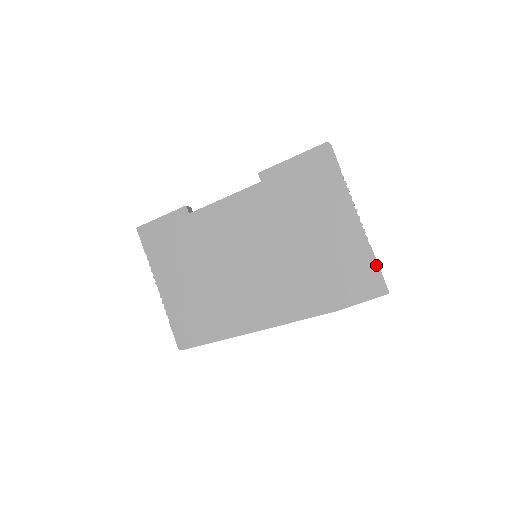
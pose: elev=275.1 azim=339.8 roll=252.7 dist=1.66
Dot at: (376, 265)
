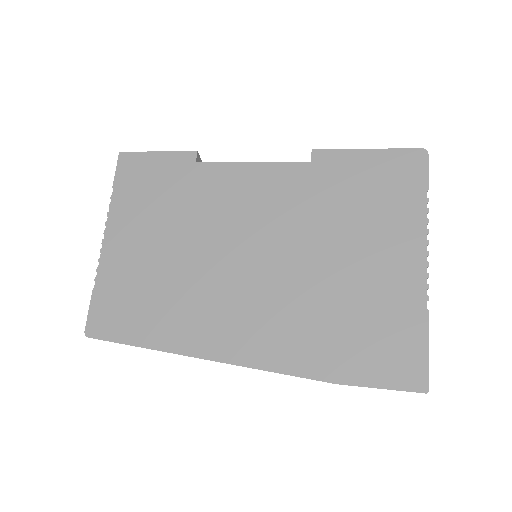
Dot at: (425, 342)
